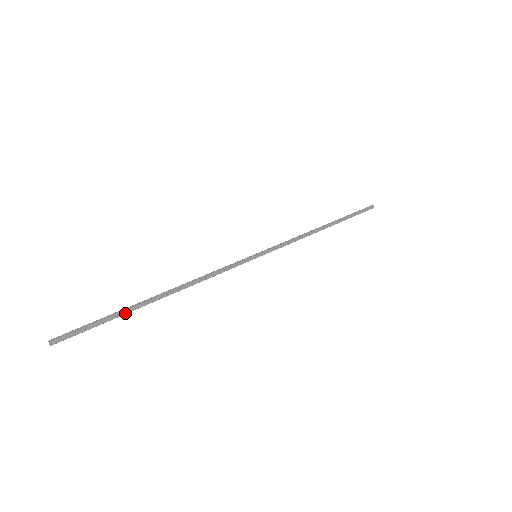
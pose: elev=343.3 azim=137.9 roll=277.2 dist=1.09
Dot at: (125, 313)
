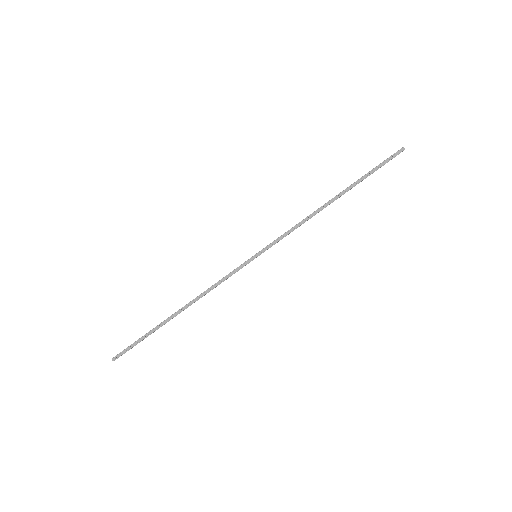
Dot at: (154, 331)
